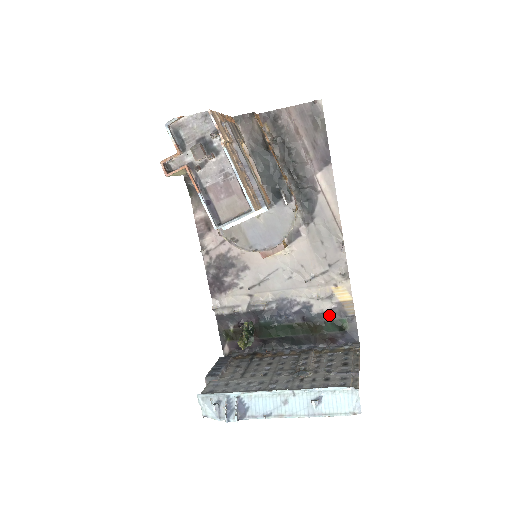
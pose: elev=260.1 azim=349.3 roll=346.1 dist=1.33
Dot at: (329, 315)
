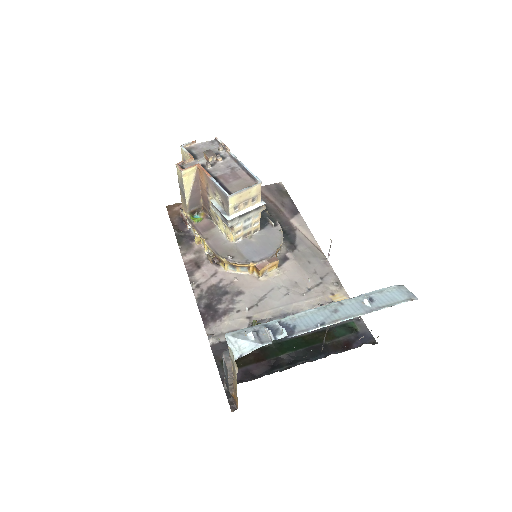
Dot at: occluded
